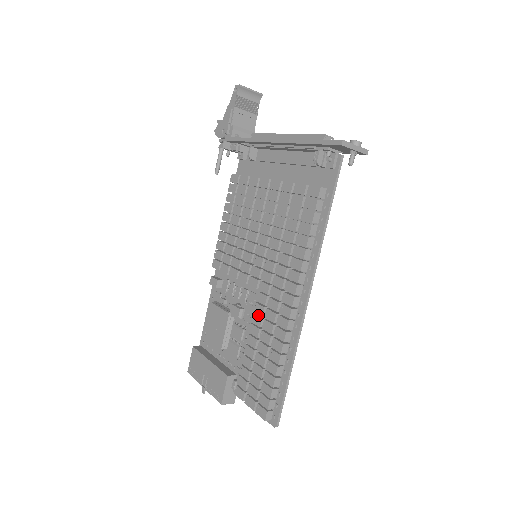
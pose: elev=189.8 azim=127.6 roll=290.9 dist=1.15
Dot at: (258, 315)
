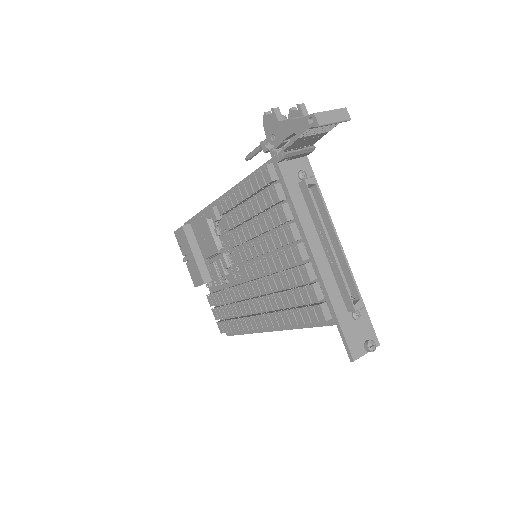
Dot at: (239, 292)
